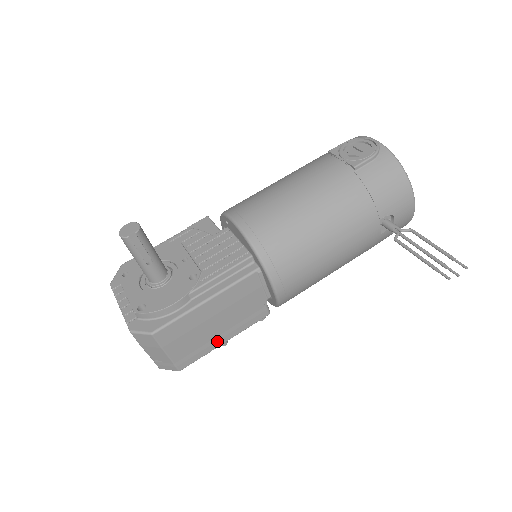
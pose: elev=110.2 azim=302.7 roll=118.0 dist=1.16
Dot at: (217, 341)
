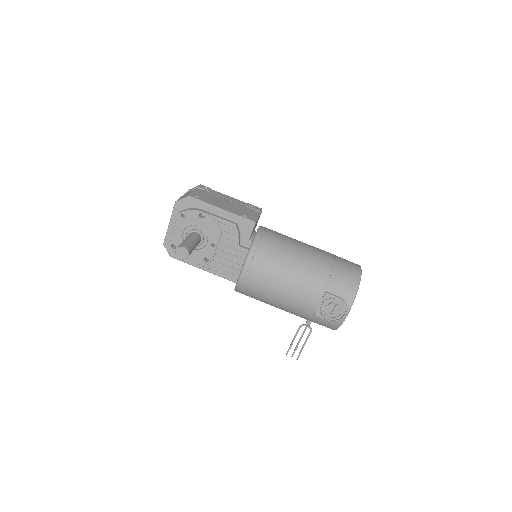
Dot at: occluded
